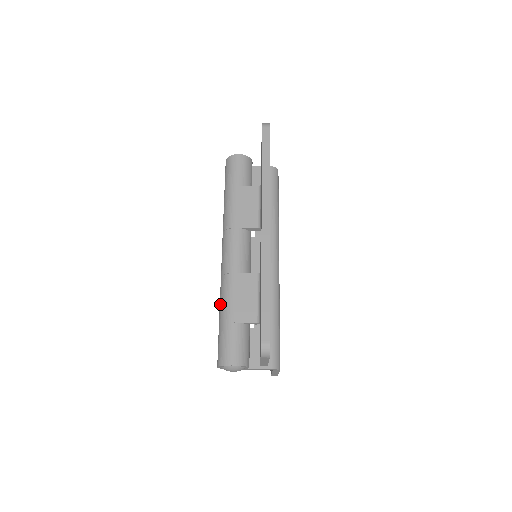
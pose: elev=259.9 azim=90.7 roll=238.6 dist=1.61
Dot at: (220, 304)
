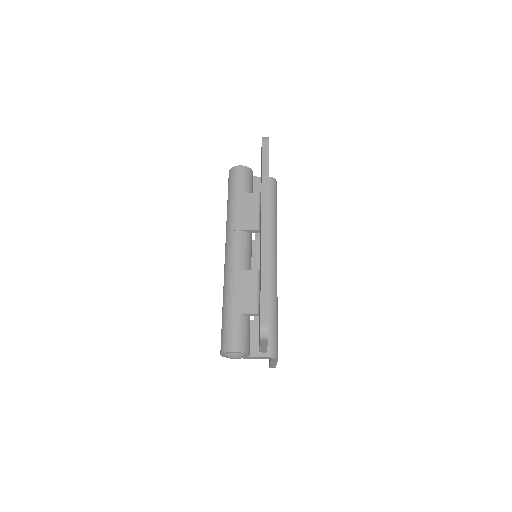
Dot at: (223, 298)
